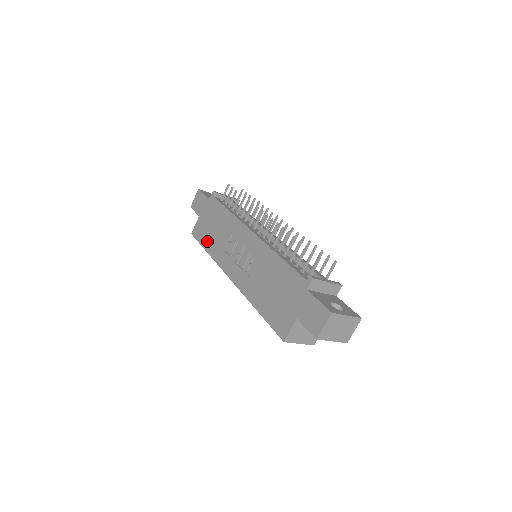
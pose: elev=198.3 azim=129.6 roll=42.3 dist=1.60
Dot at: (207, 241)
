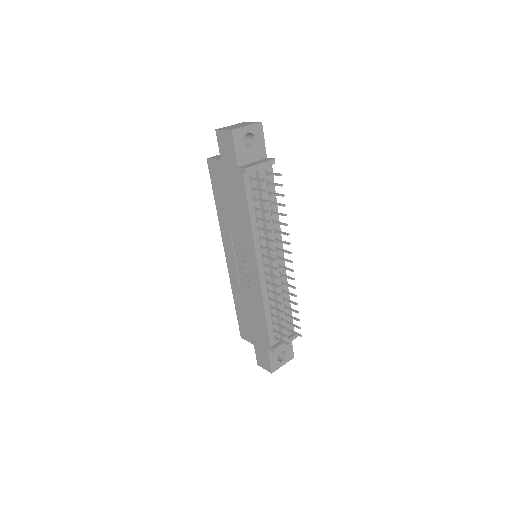
Dot at: (219, 198)
